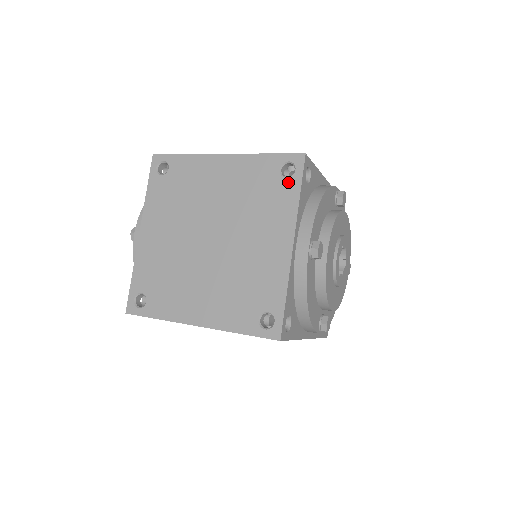
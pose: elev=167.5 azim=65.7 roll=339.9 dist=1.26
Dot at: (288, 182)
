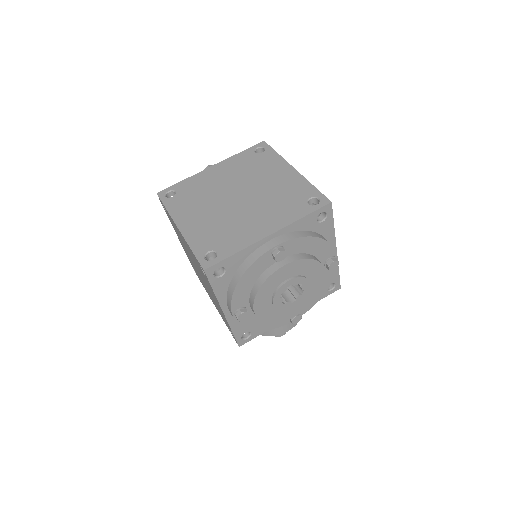
Dot at: (306, 206)
